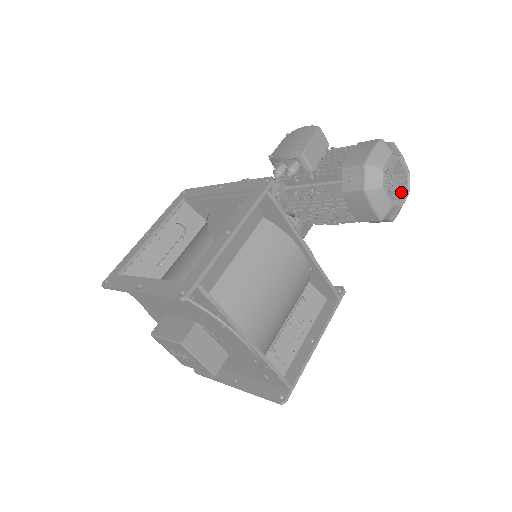
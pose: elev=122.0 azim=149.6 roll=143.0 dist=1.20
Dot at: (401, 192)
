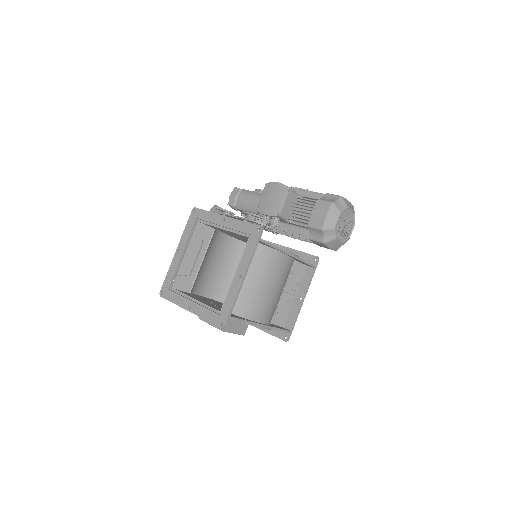
Dot at: occluded
